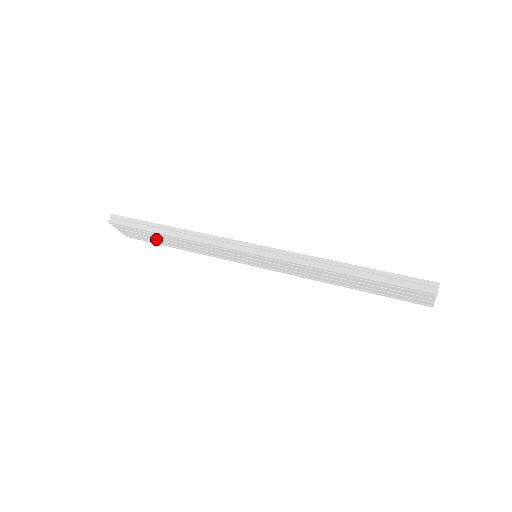
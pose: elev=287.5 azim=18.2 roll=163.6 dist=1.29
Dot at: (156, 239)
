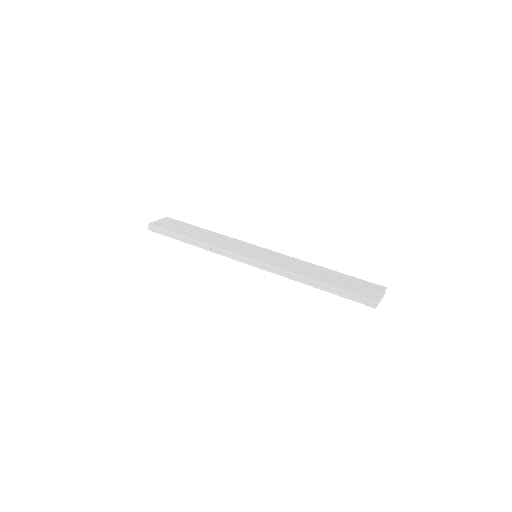
Dot at: occluded
